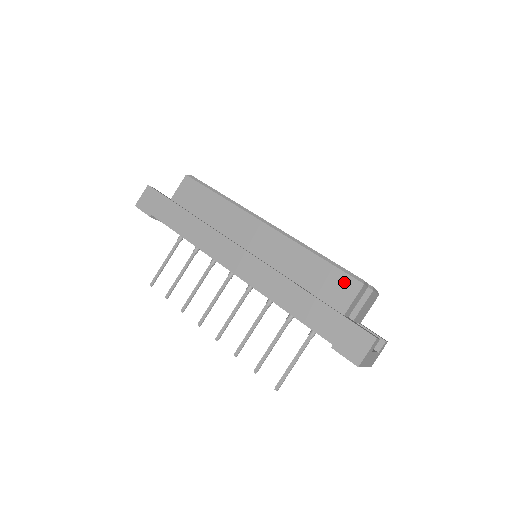
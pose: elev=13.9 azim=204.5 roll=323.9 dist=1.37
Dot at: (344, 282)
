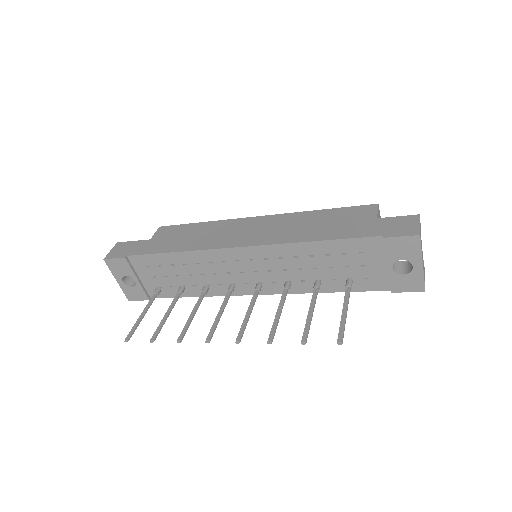
Dot at: (360, 210)
